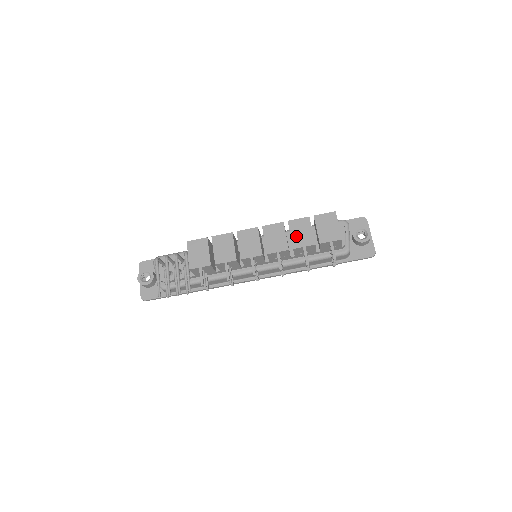
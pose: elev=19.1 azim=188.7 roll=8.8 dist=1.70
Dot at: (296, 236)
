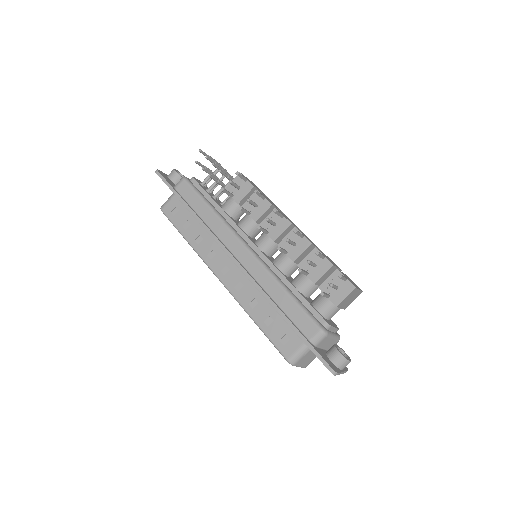
Dot at: occluded
